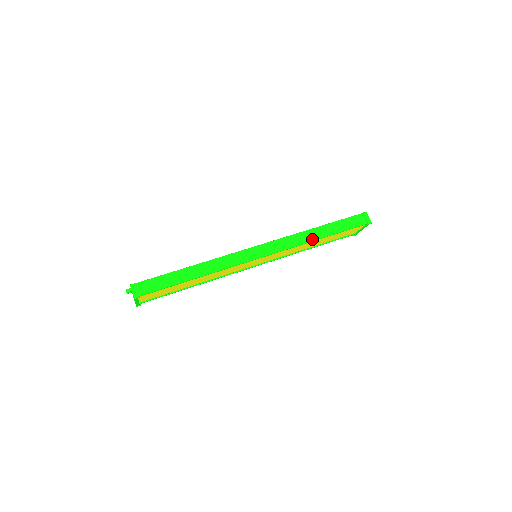
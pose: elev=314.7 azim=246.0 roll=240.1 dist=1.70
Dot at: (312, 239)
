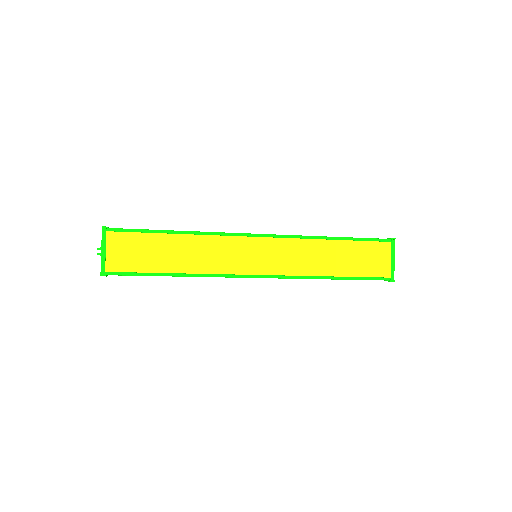
Dot at: (320, 236)
